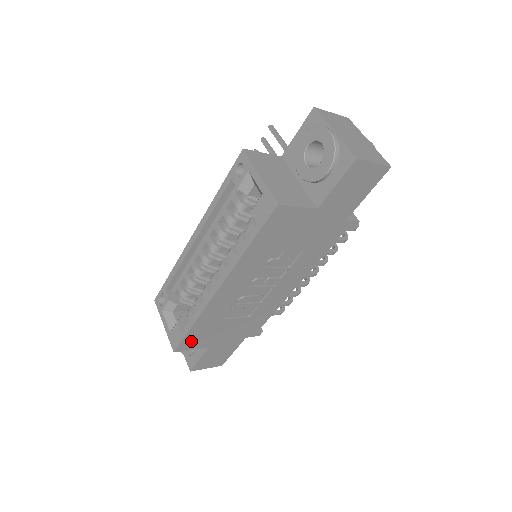
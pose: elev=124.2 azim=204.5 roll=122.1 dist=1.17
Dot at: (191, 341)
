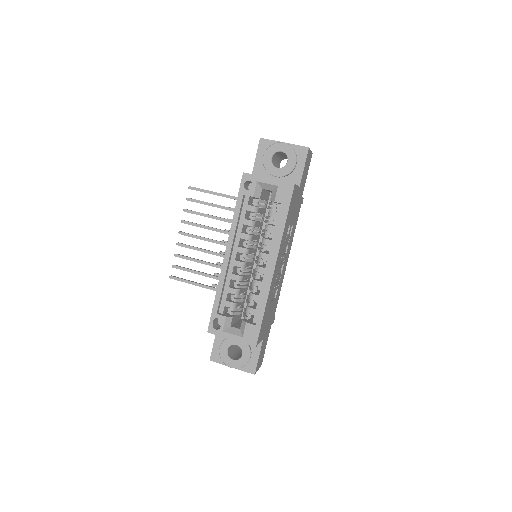
Dot at: (261, 331)
